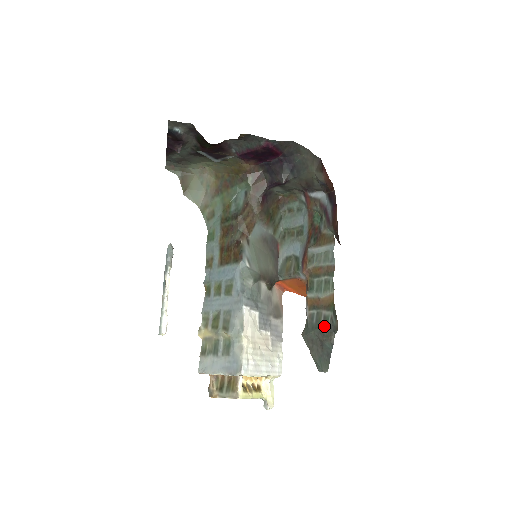
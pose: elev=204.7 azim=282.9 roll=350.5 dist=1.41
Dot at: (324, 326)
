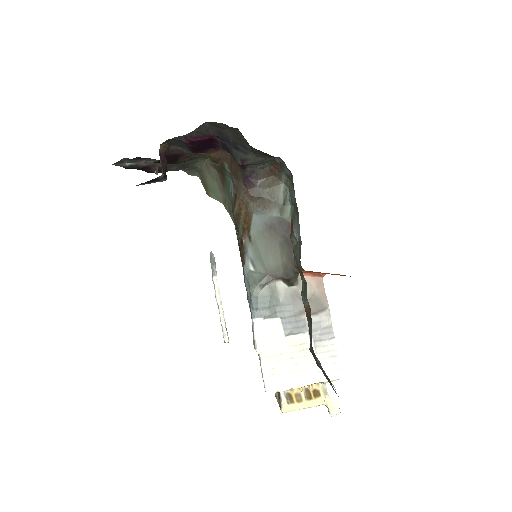
Dot at: (311, 345)
